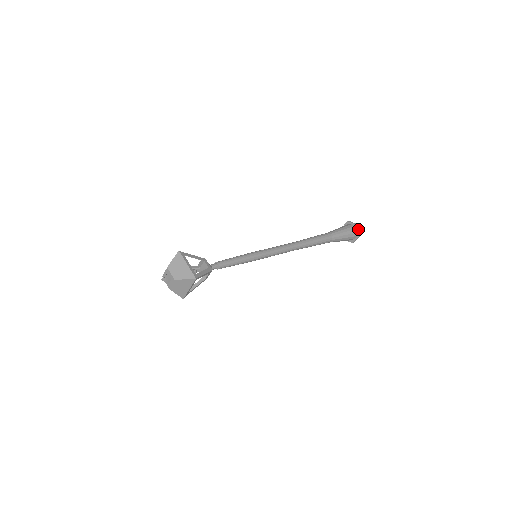
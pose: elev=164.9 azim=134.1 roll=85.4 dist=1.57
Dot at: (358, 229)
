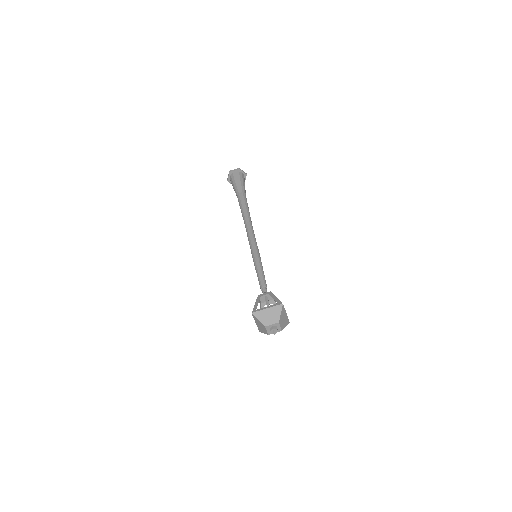
Dot at: occluded
